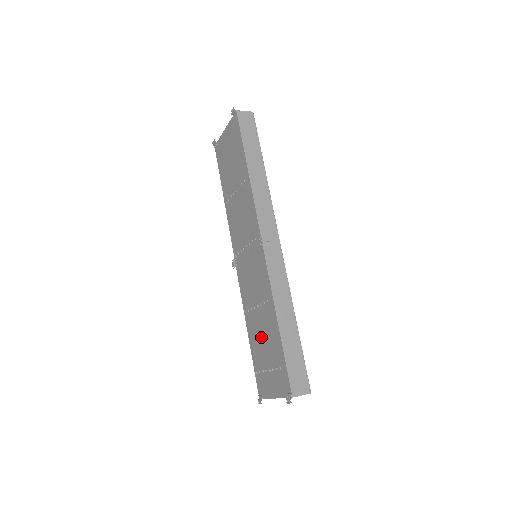
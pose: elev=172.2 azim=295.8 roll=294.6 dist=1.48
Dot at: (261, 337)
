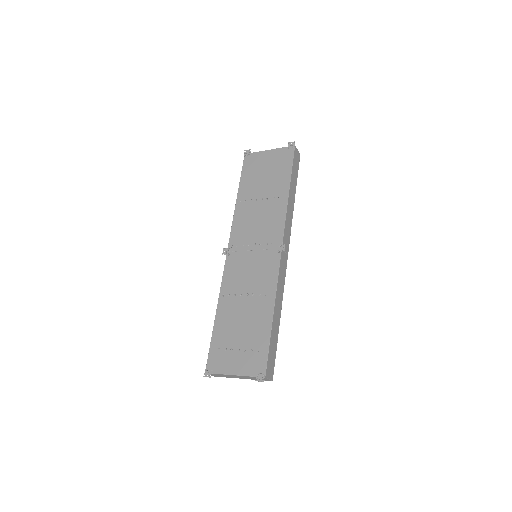
Dot at: (239, 321)
